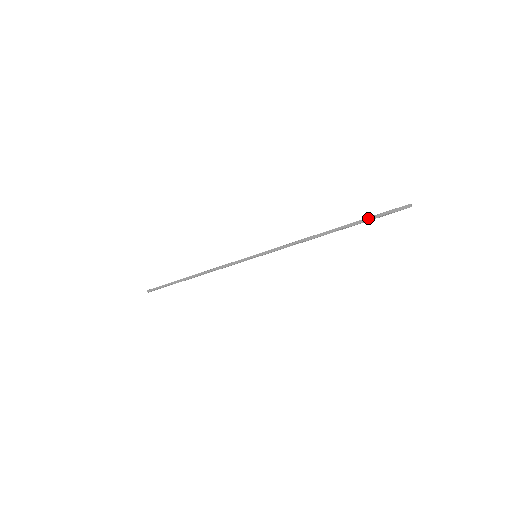
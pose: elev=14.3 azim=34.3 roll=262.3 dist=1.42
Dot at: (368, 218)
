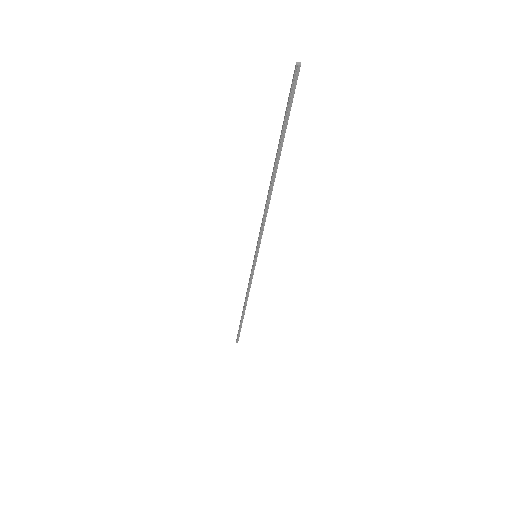
Dot at: (282, 127)
